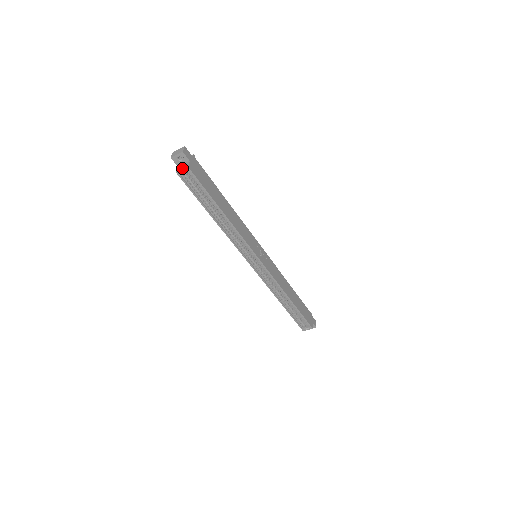
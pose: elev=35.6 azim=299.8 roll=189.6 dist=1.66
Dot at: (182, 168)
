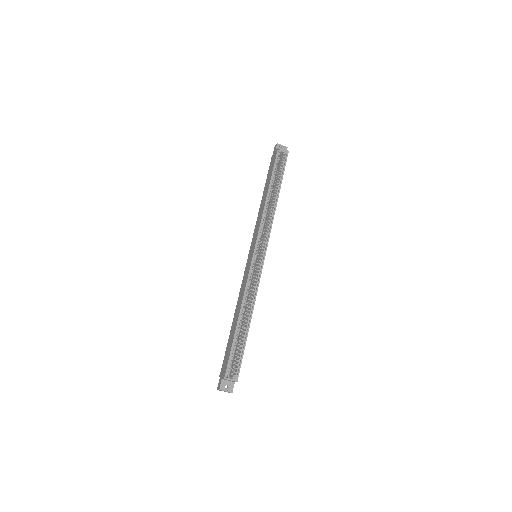
Dot at: (284, 149)
